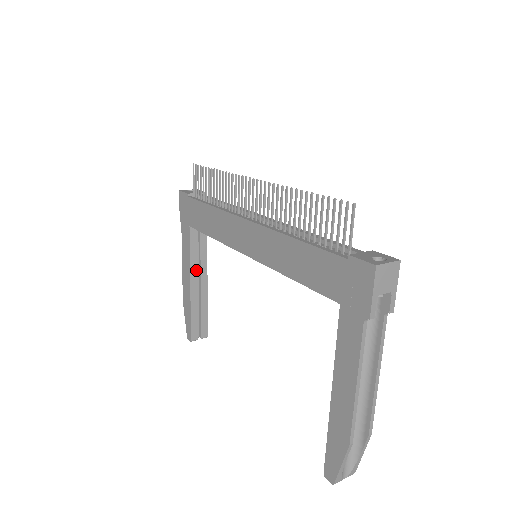
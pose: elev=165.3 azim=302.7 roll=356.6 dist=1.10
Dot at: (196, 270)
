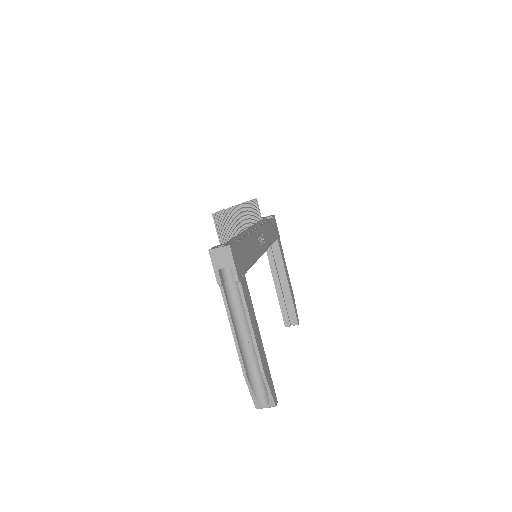
Dot at: (276, 273)
